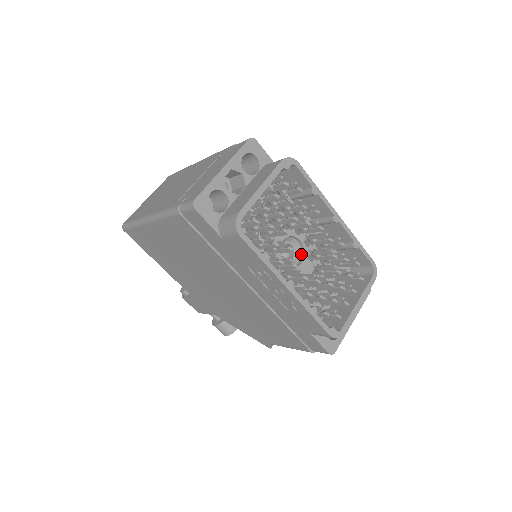
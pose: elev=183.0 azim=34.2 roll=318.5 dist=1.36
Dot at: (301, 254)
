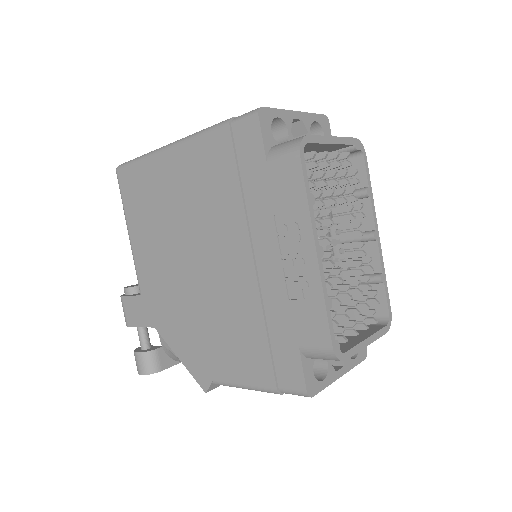
Dot at: occluded
